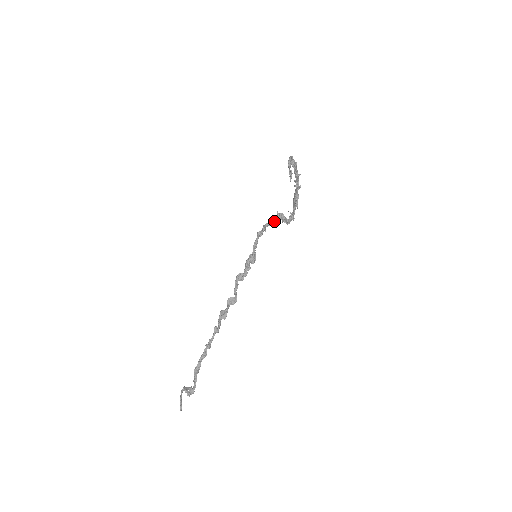
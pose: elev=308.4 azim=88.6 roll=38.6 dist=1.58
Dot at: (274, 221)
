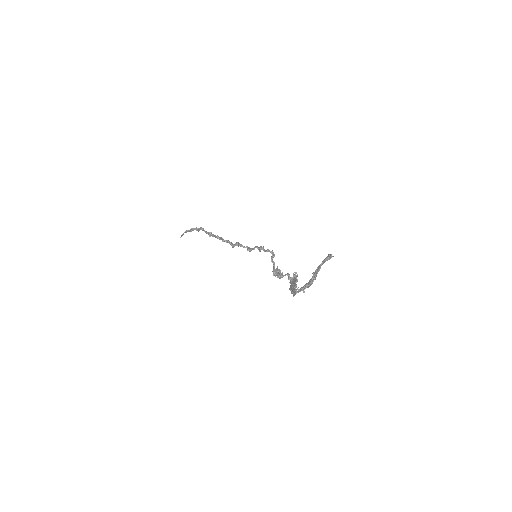
Dot at: (273, 271)
